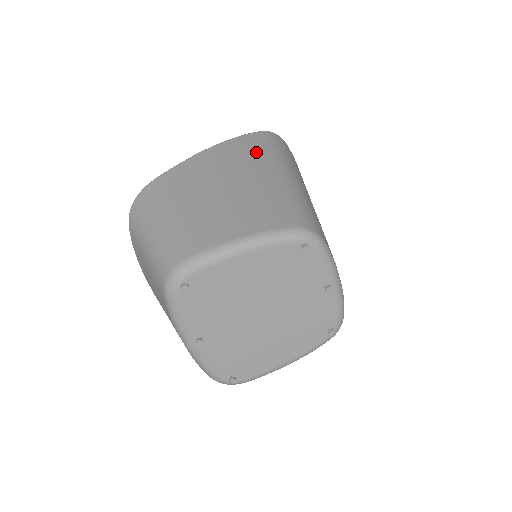
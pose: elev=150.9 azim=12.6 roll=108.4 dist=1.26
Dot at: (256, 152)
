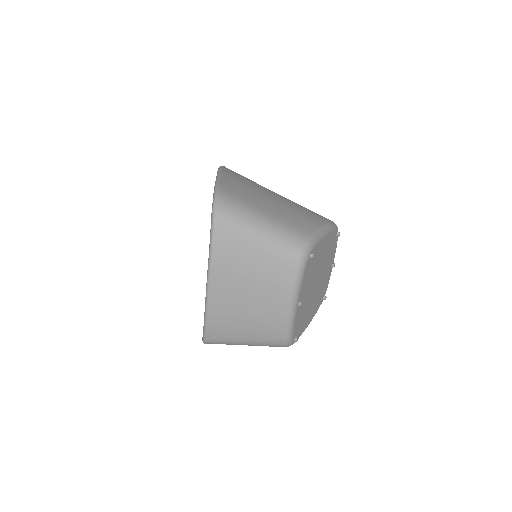
Dot at: occluded
